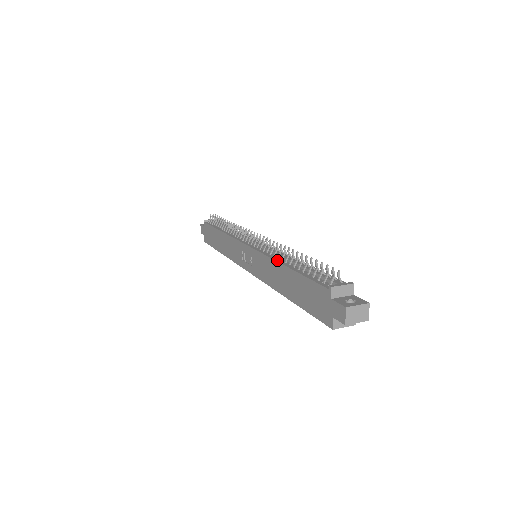
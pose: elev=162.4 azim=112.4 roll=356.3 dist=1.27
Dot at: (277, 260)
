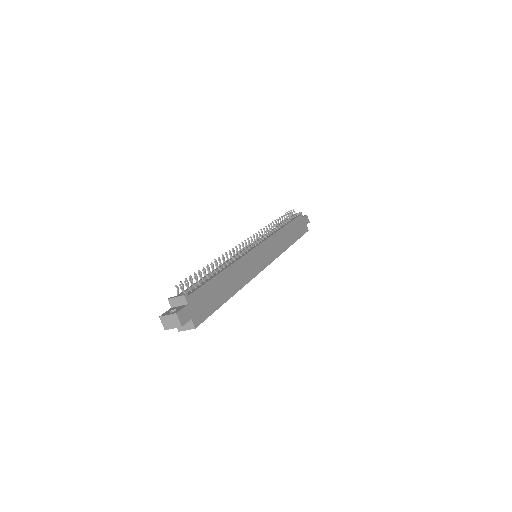
Dot at: occluded
